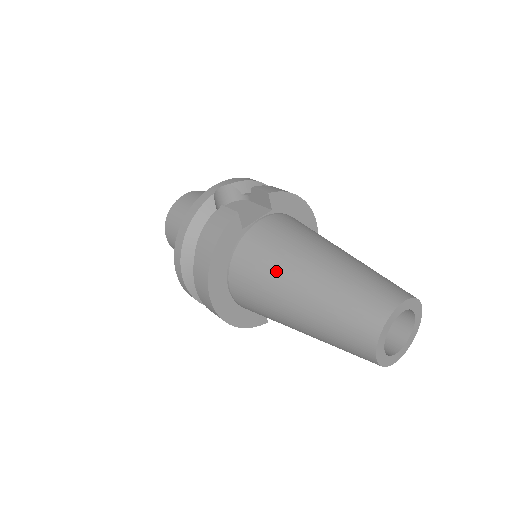
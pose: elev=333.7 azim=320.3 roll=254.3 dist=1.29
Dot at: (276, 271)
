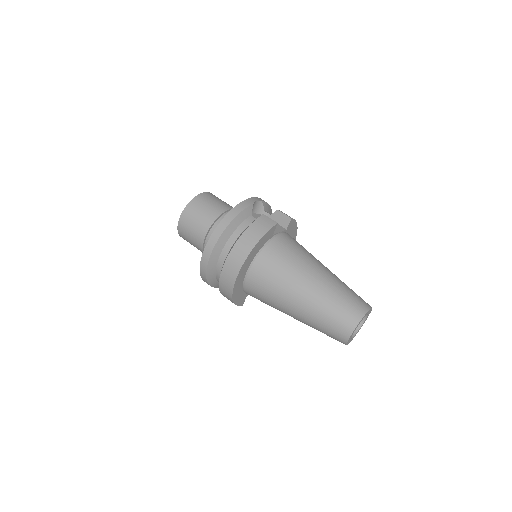
Dot at: (296, 269)
